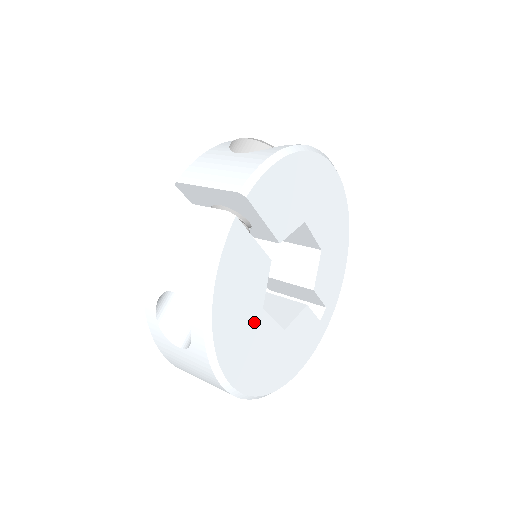
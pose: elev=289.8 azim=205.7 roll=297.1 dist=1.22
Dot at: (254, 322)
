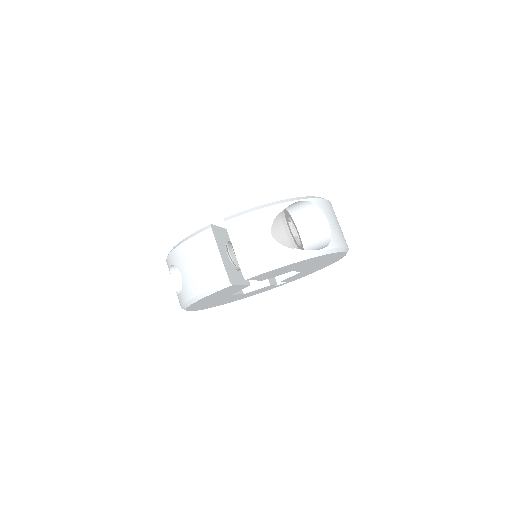
Dot at: (221, 298)
